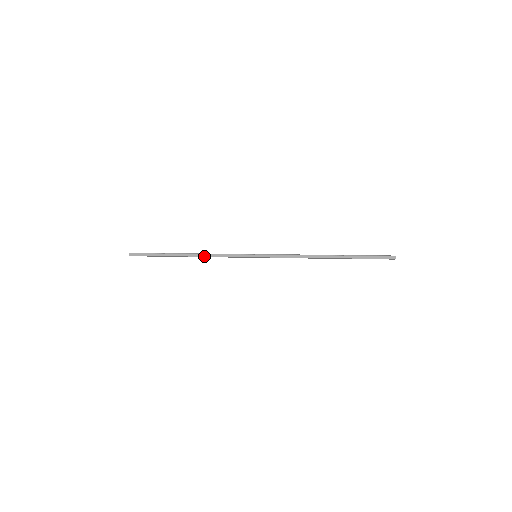
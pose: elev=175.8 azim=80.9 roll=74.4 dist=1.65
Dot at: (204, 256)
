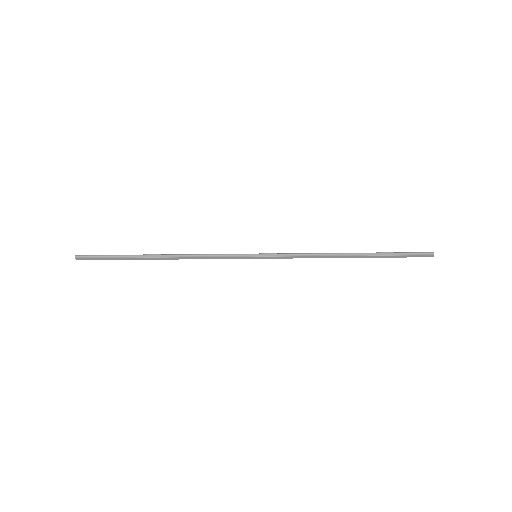
Dot at: occluded
